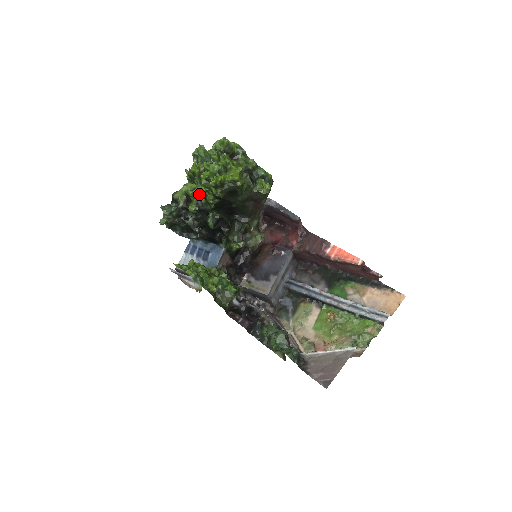
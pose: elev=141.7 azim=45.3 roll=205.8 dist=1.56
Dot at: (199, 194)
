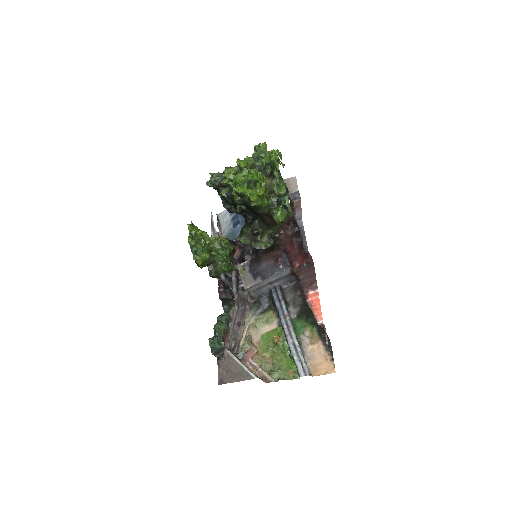
Dot at: occluded
